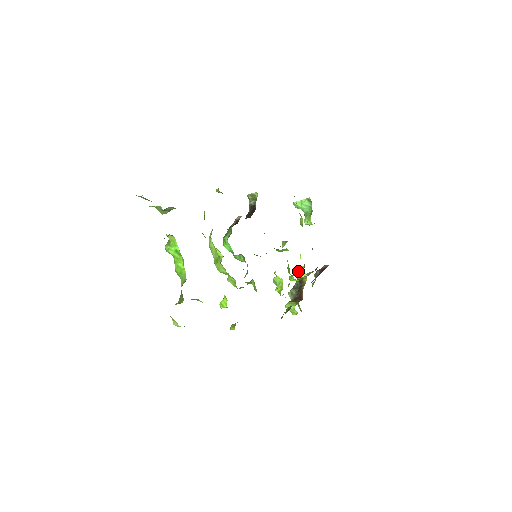
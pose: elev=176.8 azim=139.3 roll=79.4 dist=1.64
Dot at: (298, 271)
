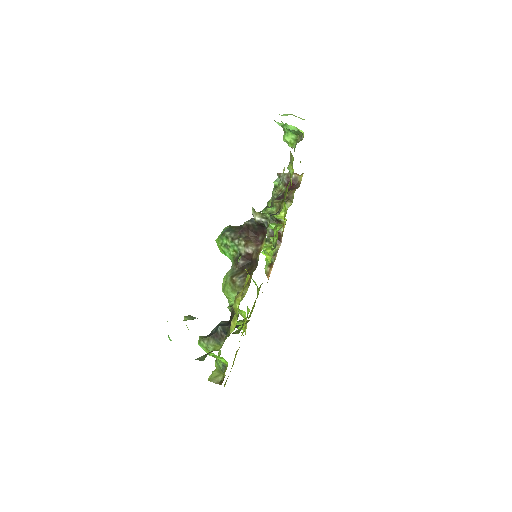
Dot at: occluded
